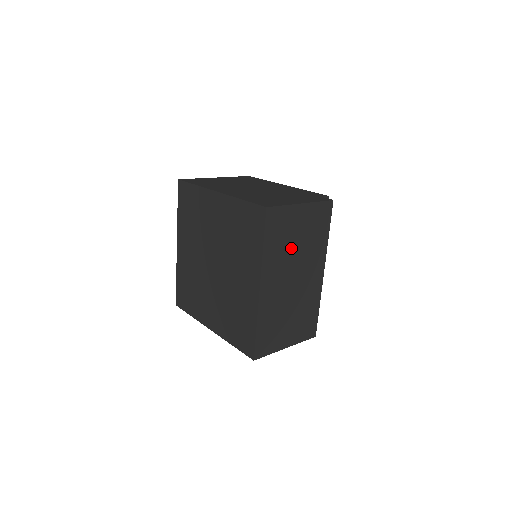
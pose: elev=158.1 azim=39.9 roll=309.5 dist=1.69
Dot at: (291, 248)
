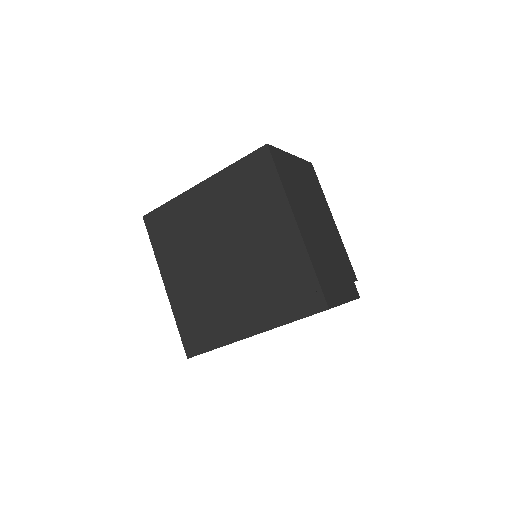
Dot at: occluded
